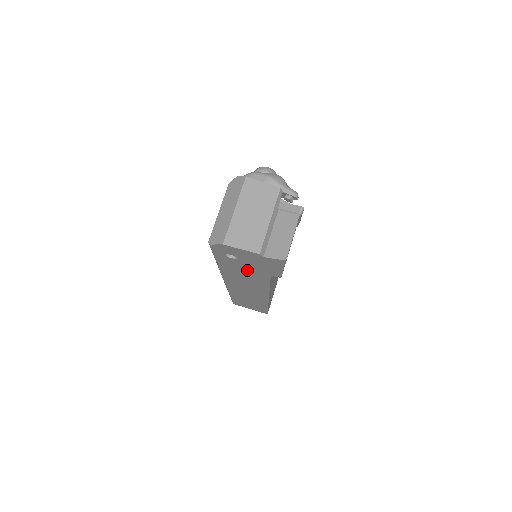
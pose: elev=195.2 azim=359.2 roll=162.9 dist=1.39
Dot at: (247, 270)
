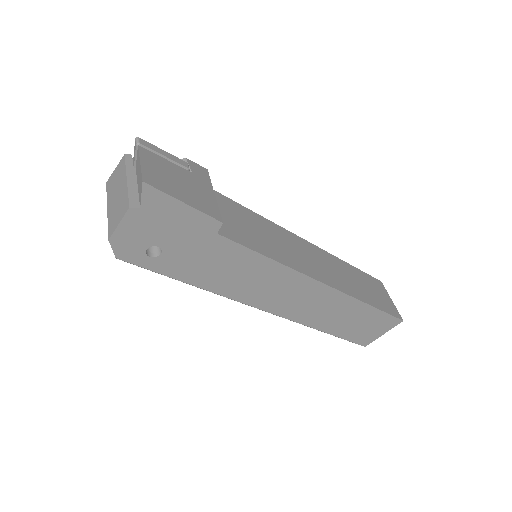
Dot at: (205, 257)
